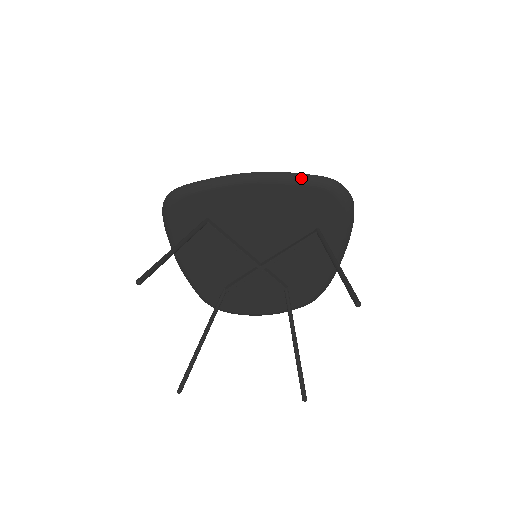
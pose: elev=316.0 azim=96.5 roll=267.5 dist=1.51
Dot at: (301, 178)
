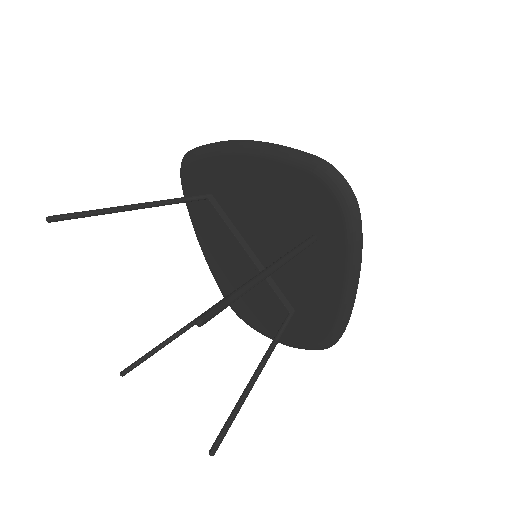
Dot at: (289, 154)
